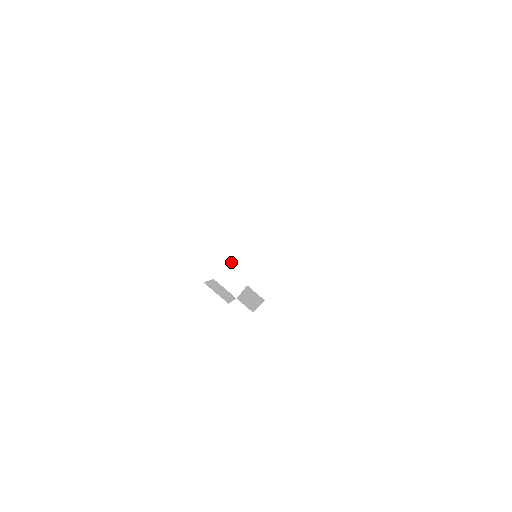
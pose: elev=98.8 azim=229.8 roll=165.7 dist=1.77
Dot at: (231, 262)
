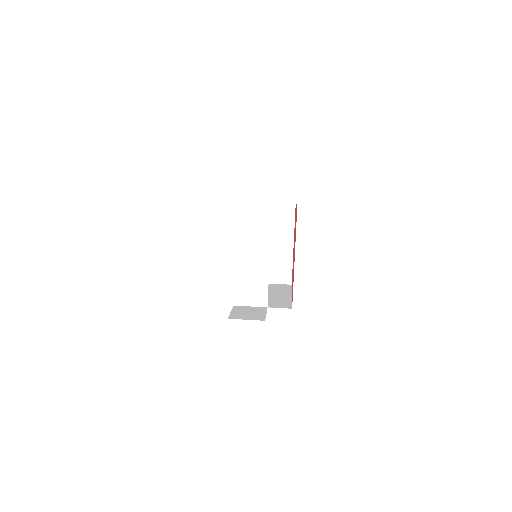
Dot at: (237, 279)
